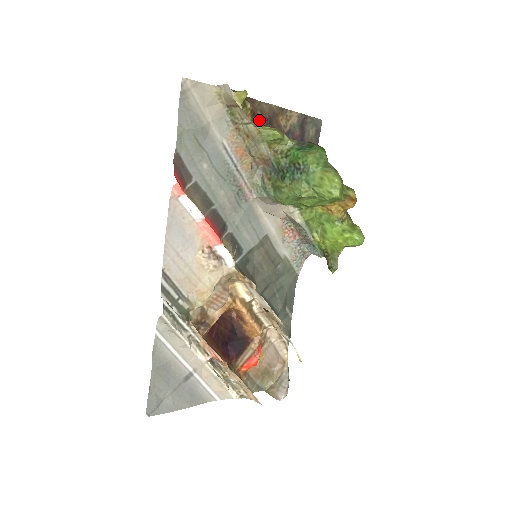
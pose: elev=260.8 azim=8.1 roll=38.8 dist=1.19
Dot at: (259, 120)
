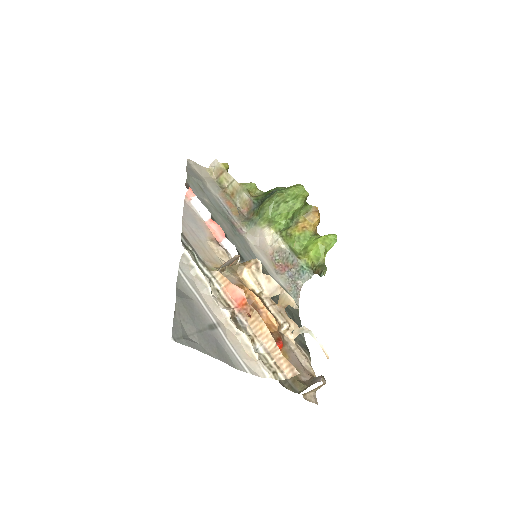
Dot at: occluded
